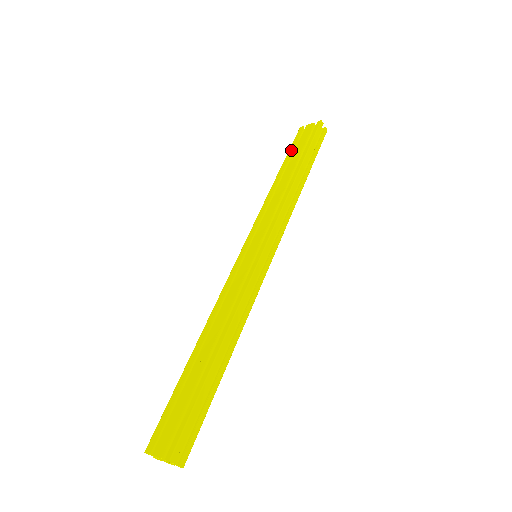
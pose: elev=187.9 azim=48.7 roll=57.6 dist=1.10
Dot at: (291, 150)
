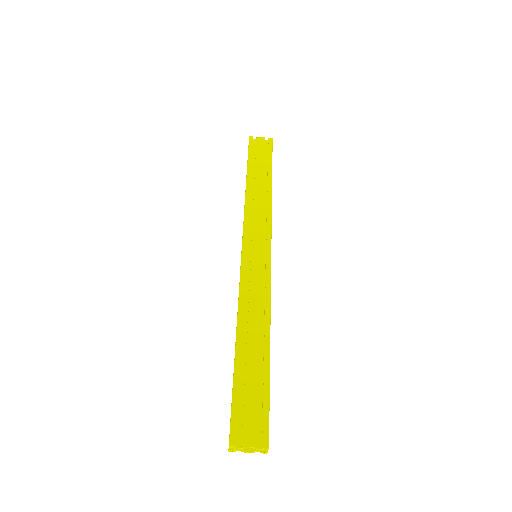
Dot at: (251, 157)
